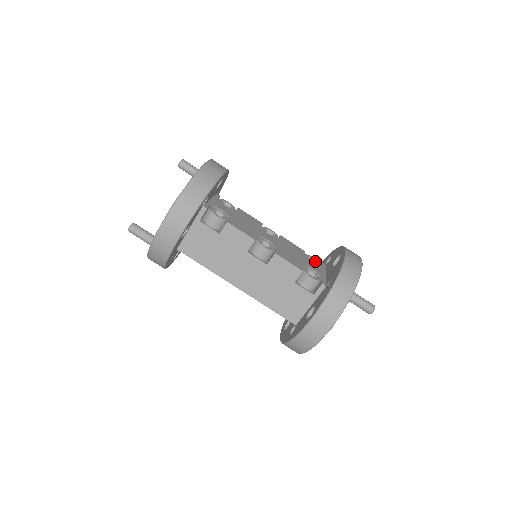
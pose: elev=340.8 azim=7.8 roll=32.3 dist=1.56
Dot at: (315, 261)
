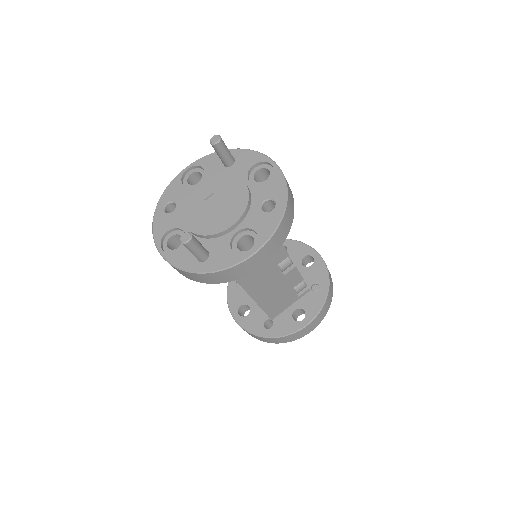
Dot at: occluded
